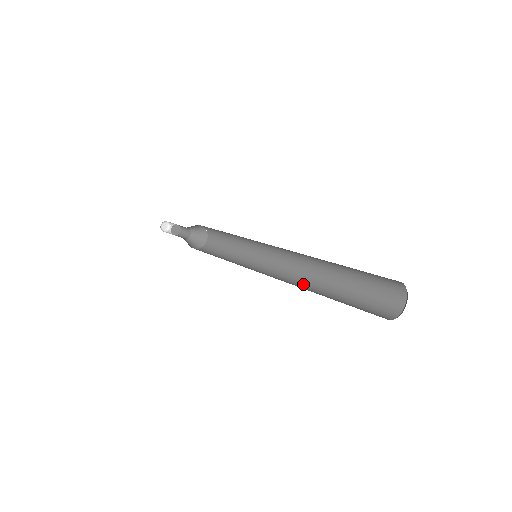
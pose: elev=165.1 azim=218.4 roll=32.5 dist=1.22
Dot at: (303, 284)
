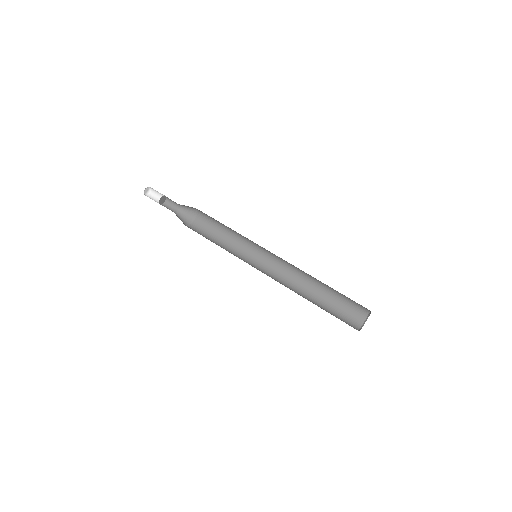
Dot at: (295, 286)
